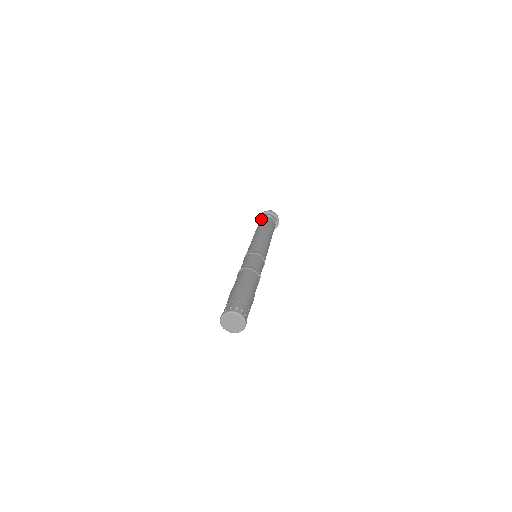
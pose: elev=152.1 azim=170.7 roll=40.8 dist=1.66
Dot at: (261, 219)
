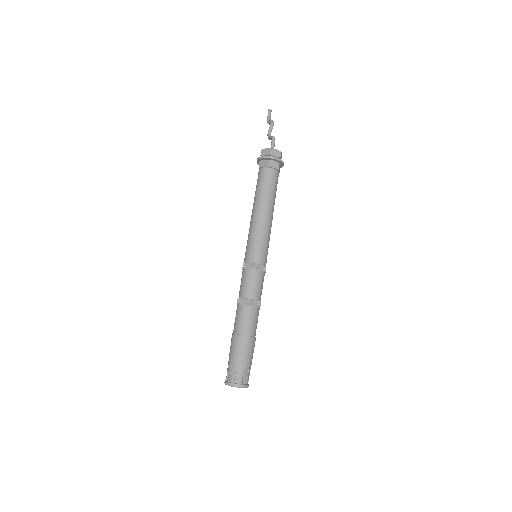
Dot at: (259, 172)
